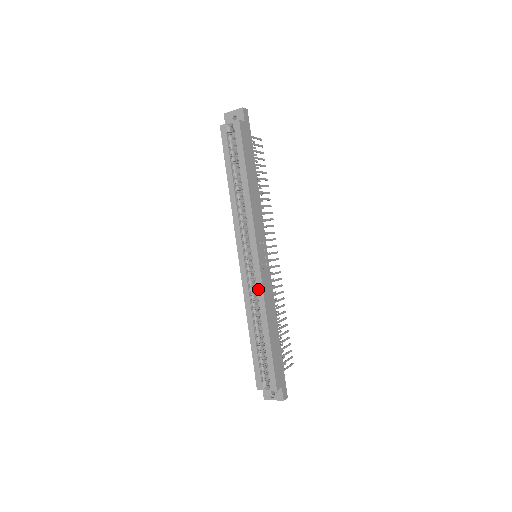
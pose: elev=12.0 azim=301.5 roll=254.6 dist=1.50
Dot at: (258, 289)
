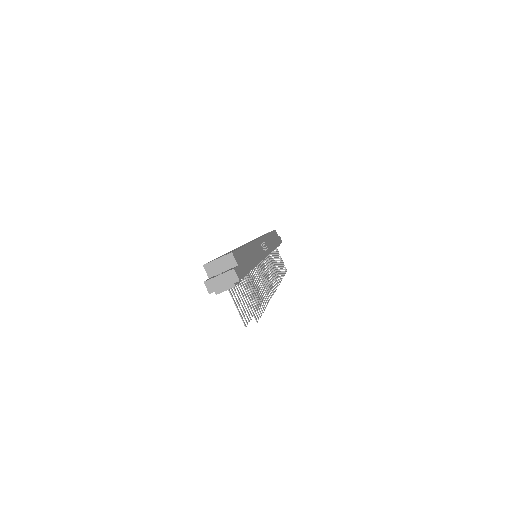
Dot at: occluded
